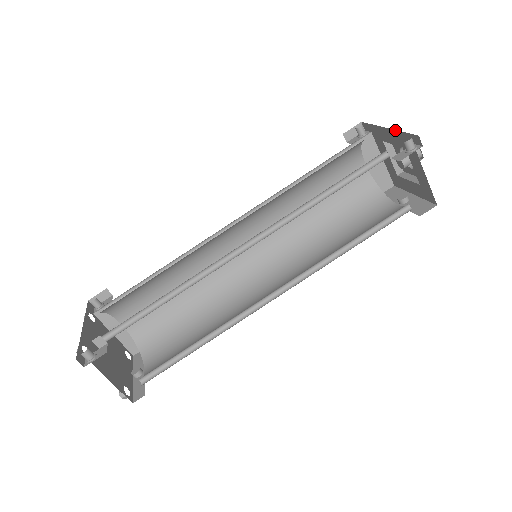
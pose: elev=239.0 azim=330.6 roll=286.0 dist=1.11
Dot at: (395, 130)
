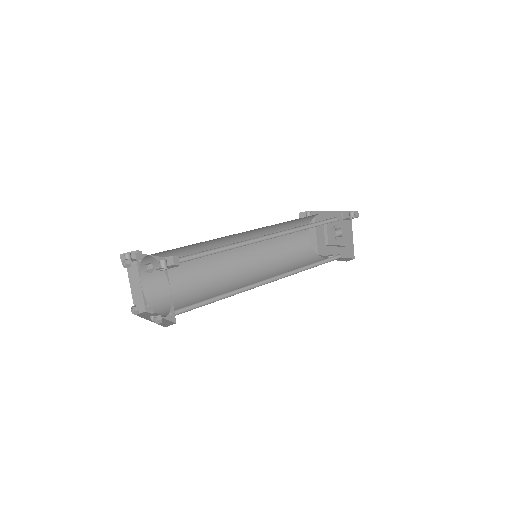
Dot at: (339, 211)
